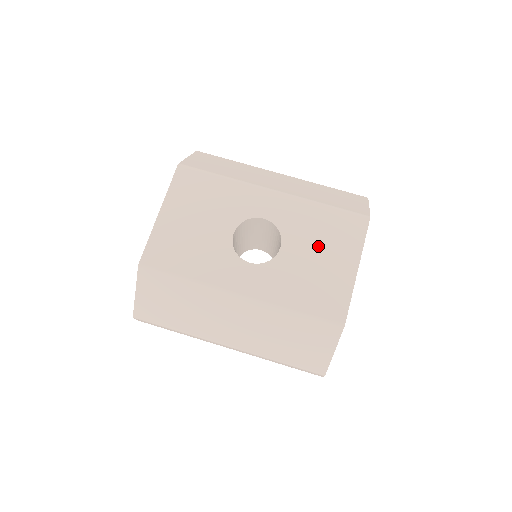
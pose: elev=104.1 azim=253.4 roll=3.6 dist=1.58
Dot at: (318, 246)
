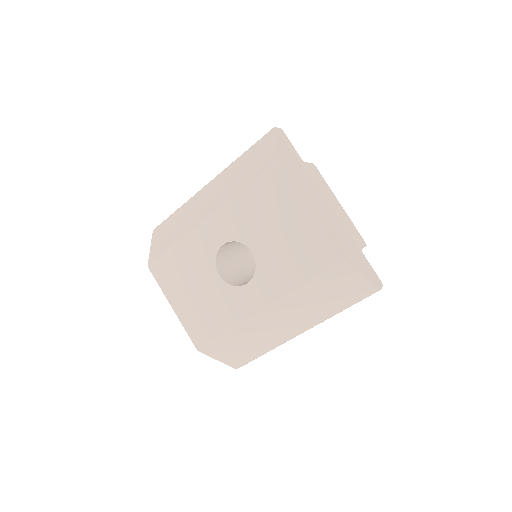
Dot at: (271, 224)
